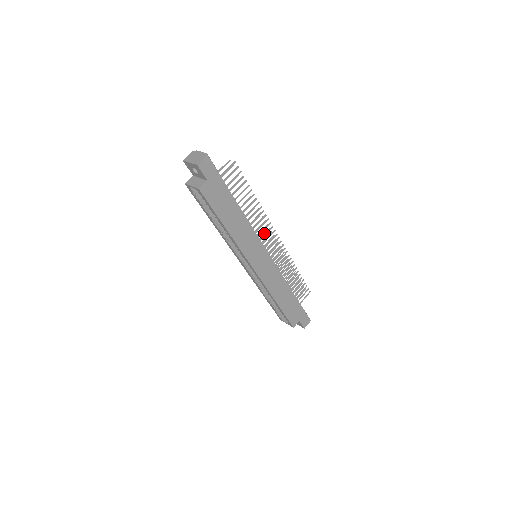
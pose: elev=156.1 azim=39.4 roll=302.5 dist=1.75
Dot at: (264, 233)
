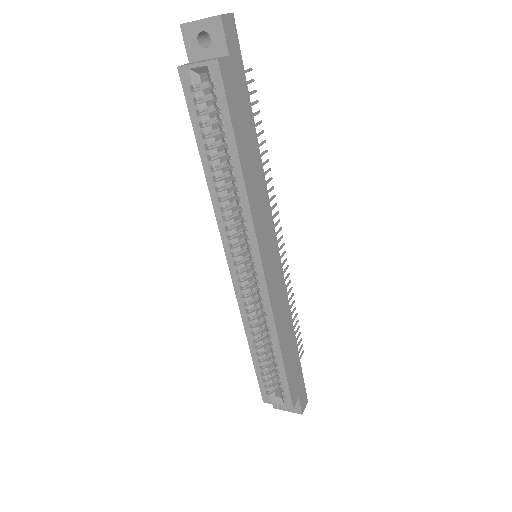
Dot at: occluded
